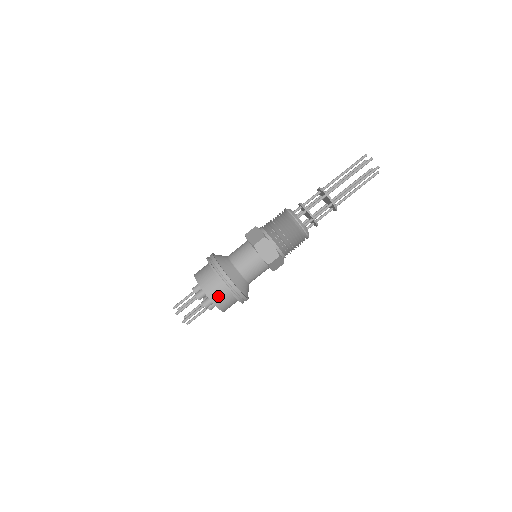
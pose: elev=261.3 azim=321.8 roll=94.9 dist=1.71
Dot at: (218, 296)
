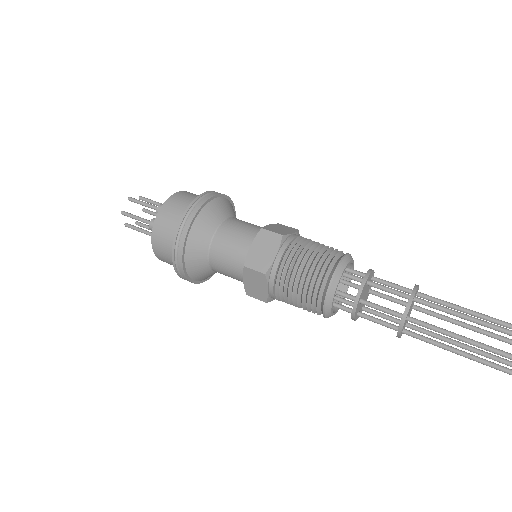
Dot at: (165, 258)
